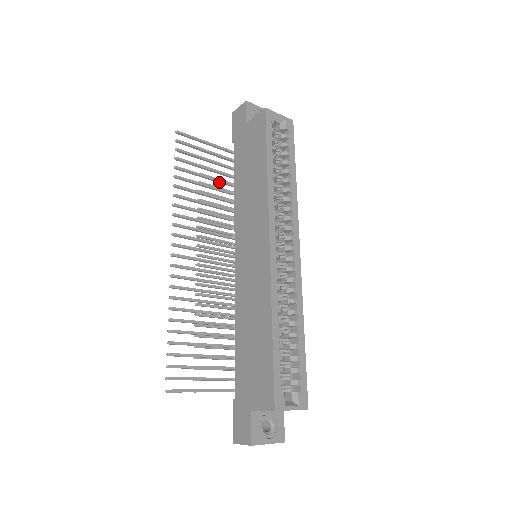
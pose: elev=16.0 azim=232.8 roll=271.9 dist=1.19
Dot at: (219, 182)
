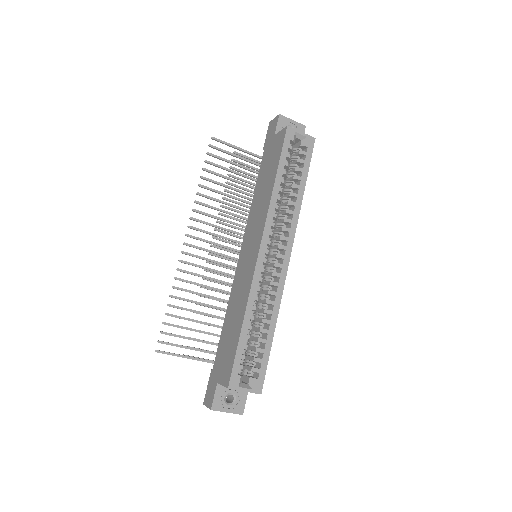
Dot at: (243, 185)
